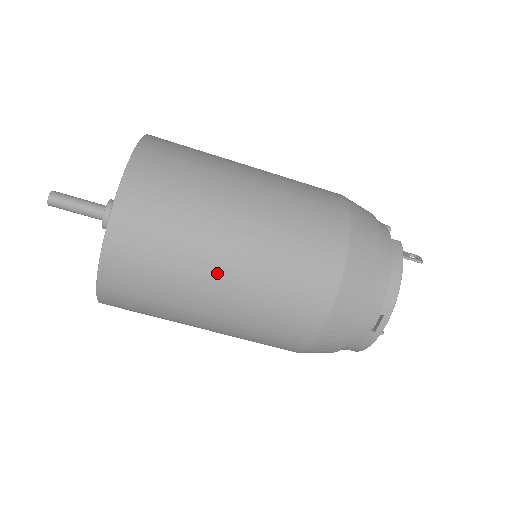
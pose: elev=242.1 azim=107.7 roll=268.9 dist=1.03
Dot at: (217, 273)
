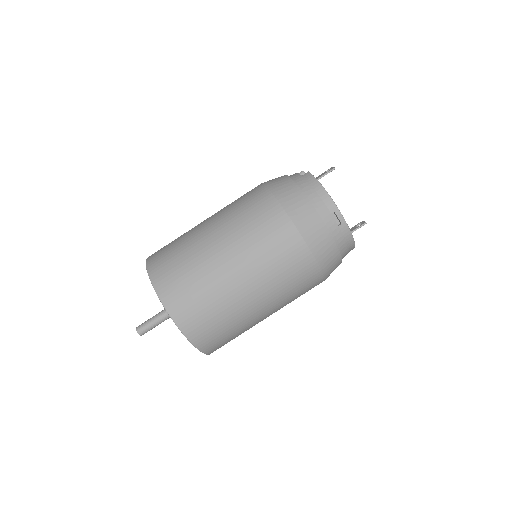
Dot at: (232, 277)
